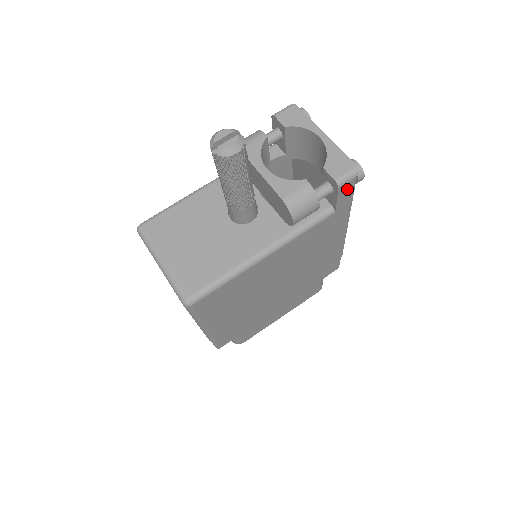
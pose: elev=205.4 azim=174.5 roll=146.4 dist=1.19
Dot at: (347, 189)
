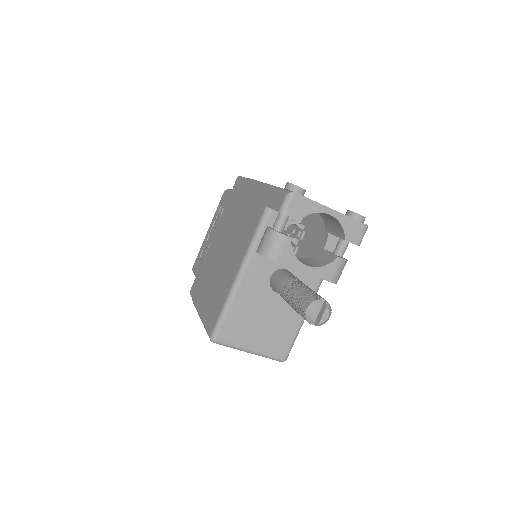
Dot at: occluded
